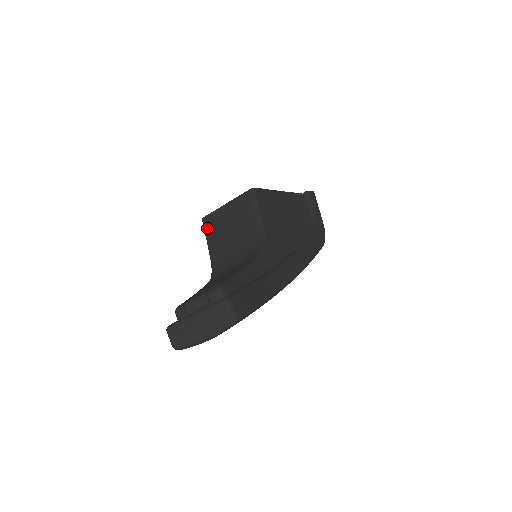
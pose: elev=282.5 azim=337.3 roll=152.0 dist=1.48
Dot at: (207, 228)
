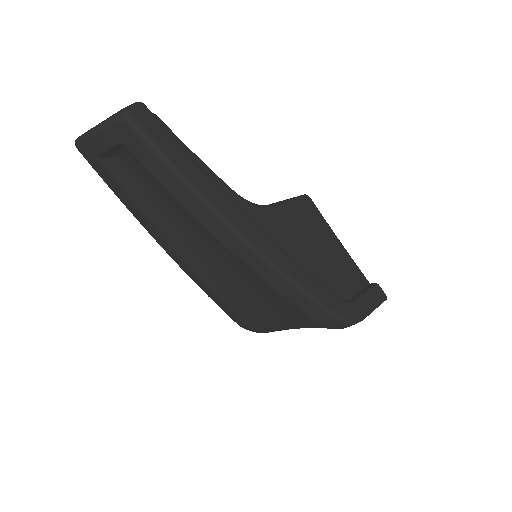
Dot at: occluded
